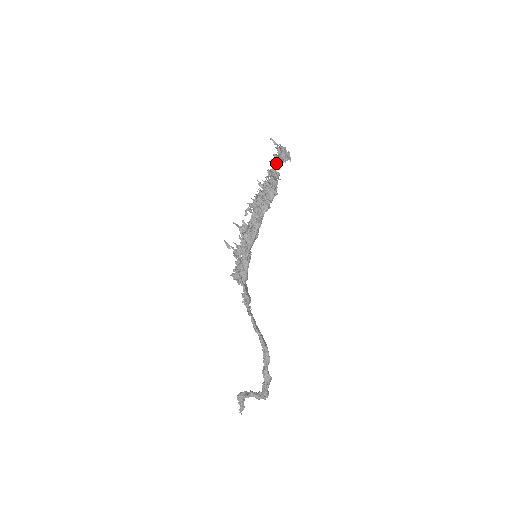
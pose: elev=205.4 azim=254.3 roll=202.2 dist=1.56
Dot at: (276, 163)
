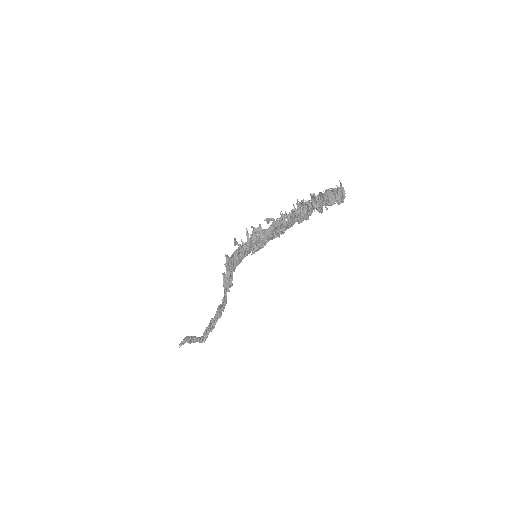
Dot at: (329, 202)
